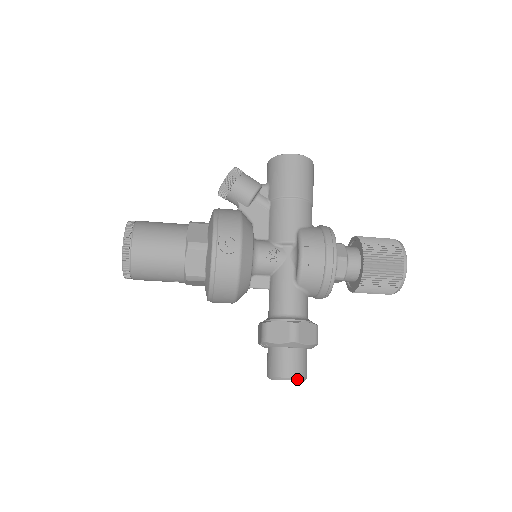
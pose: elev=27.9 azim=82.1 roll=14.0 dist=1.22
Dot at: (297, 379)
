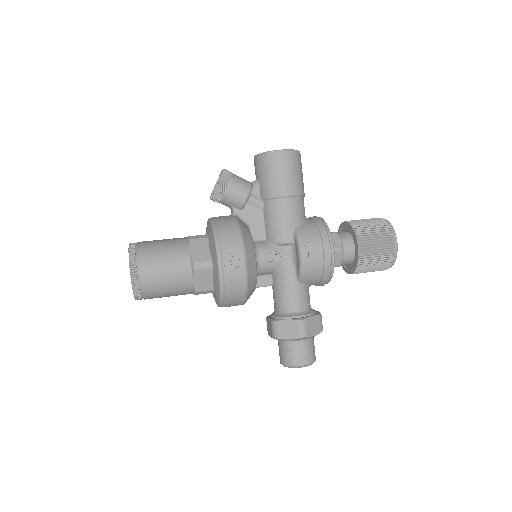
Dot at: (308, 365)
